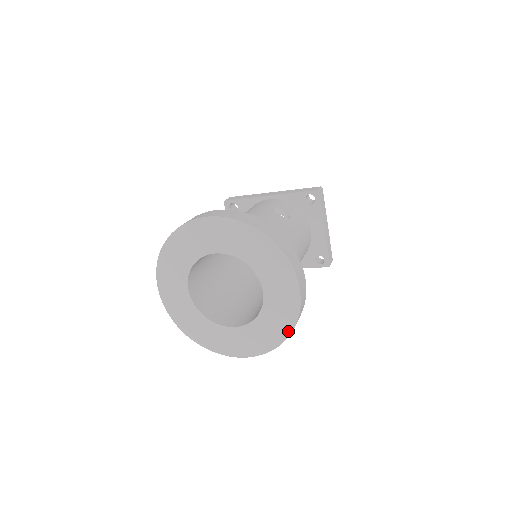
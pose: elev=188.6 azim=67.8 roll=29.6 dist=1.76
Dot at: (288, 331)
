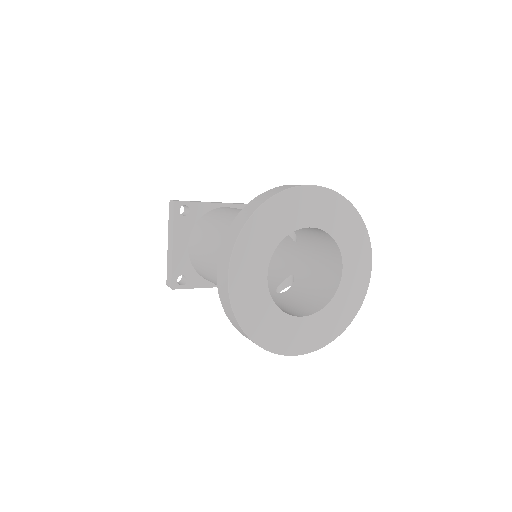
Dot at: (353, 316)
